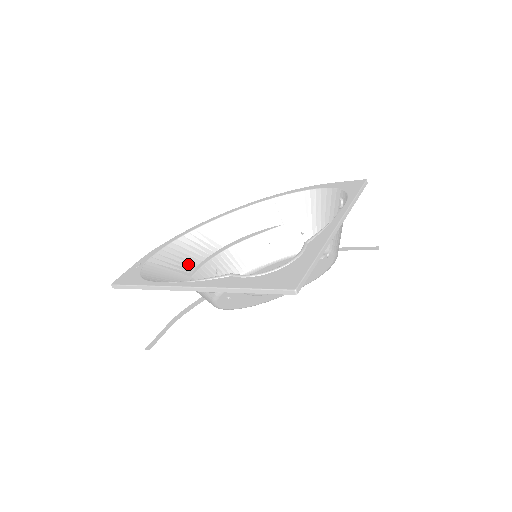
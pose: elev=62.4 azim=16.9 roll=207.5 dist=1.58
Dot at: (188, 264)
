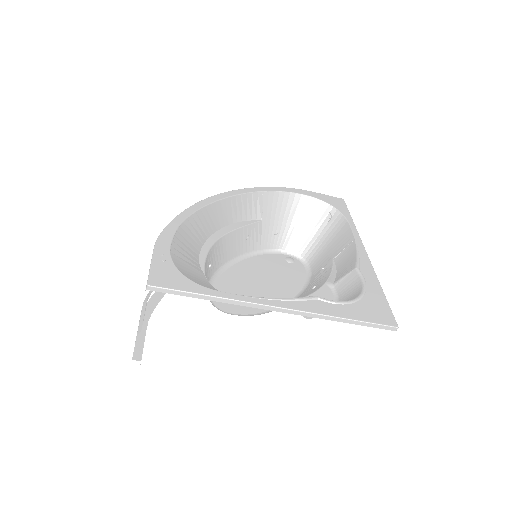
Dot at: (194, 256)
